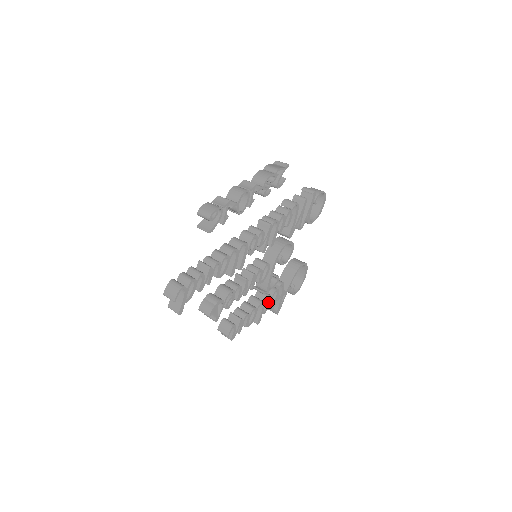
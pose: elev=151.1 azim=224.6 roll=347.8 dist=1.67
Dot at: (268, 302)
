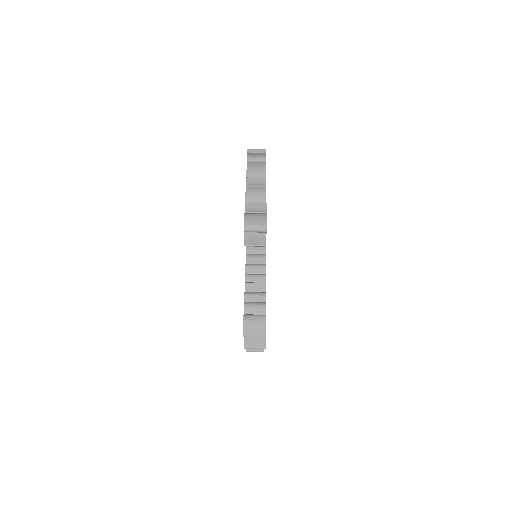
Dot at: occluded
